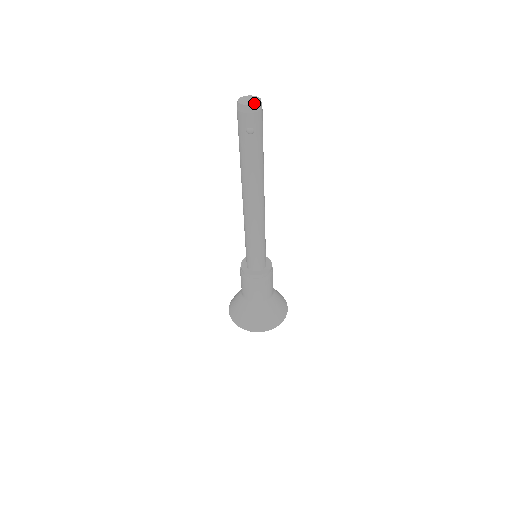
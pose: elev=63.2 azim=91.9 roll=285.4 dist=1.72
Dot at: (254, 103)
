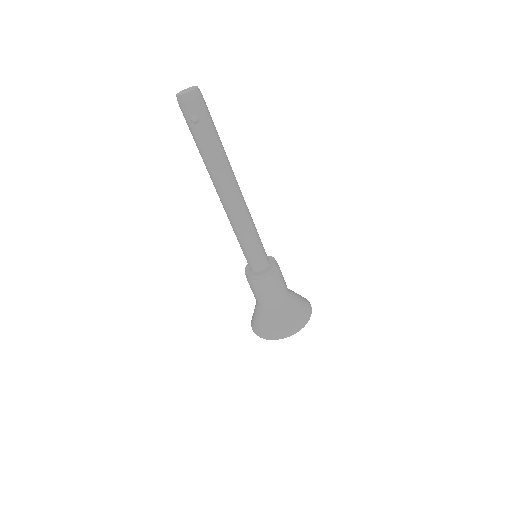
Dot at: (189, 91)
